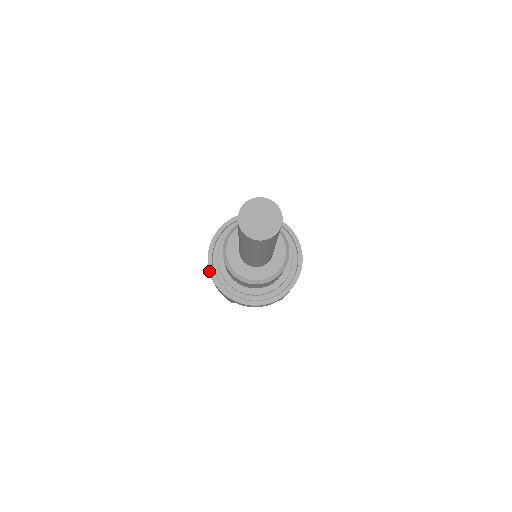
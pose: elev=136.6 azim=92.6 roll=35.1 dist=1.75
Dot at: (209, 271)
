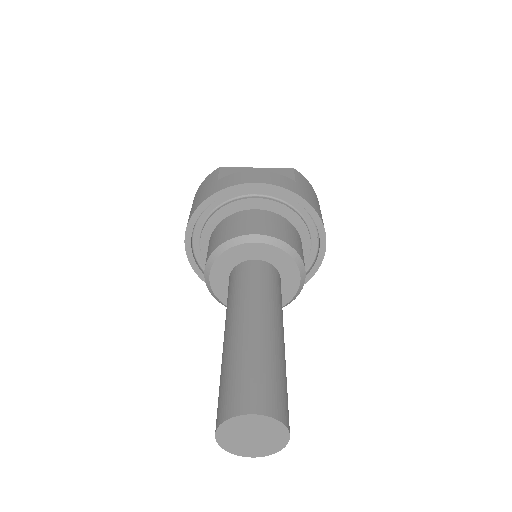
Dot at: (188, 260)
